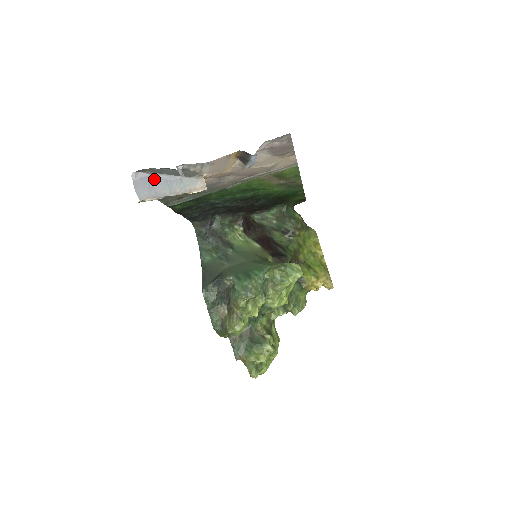
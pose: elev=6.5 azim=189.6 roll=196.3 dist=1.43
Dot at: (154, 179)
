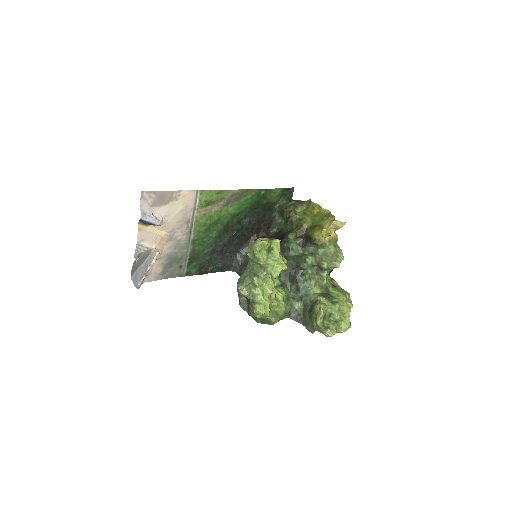
Dot at: (138, 272)
